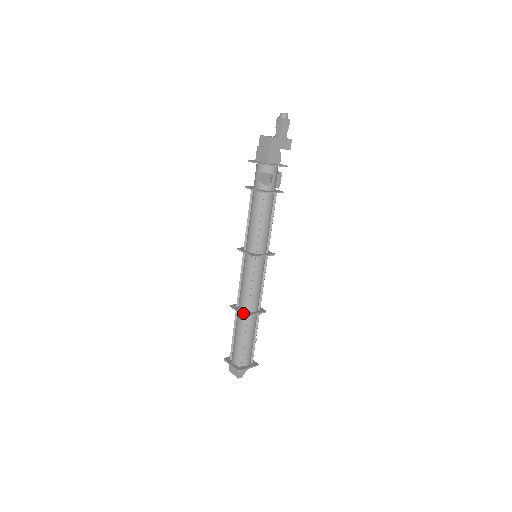
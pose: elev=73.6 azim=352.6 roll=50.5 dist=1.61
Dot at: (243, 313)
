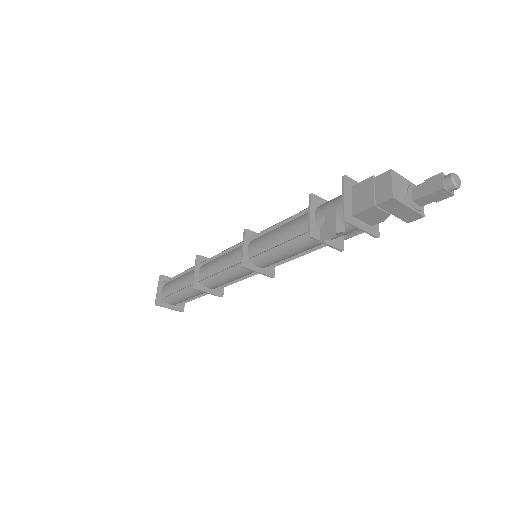
Dot at: (194, 281)
